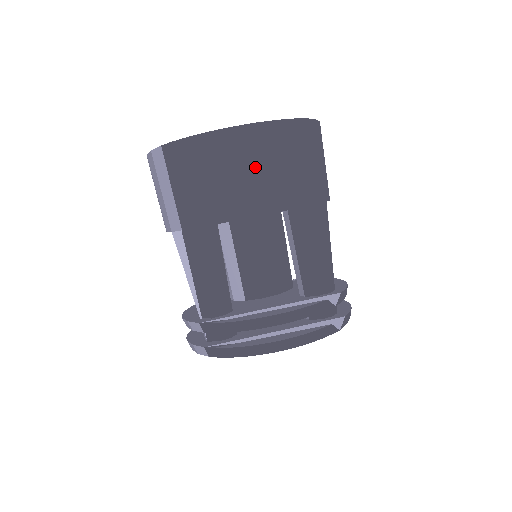
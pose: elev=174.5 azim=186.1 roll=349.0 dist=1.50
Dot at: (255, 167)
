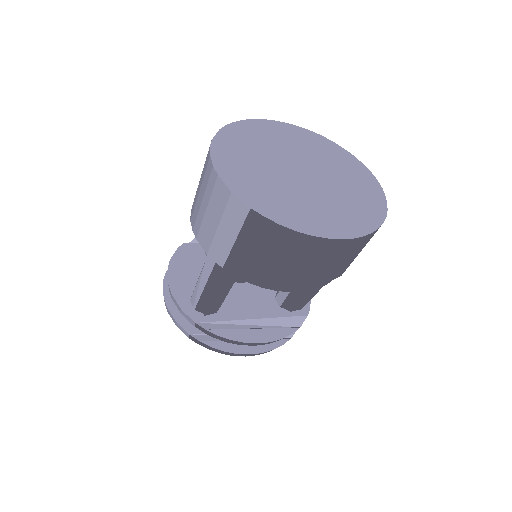
Dot at: (324, 265)
